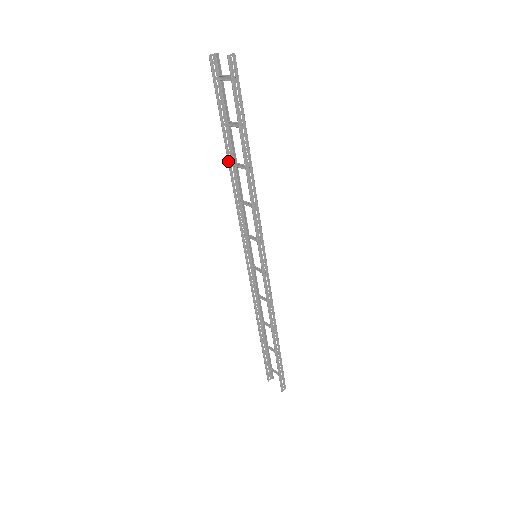
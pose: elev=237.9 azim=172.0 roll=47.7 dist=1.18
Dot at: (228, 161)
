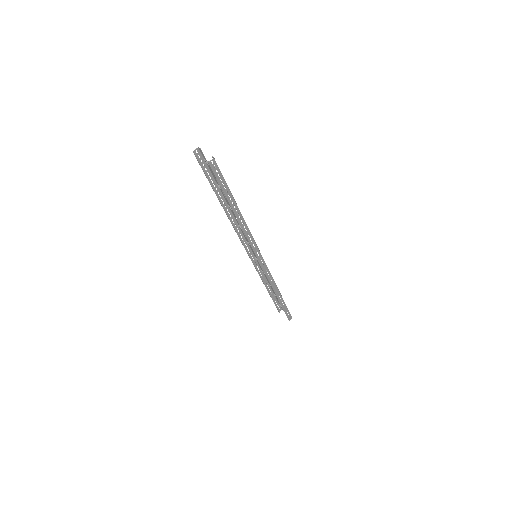
Dot at: (223, 208)
